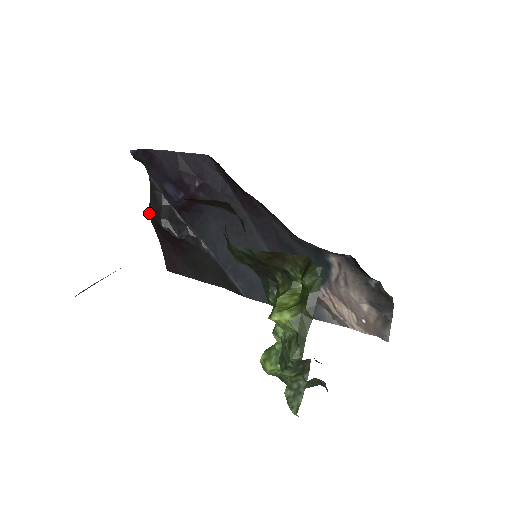
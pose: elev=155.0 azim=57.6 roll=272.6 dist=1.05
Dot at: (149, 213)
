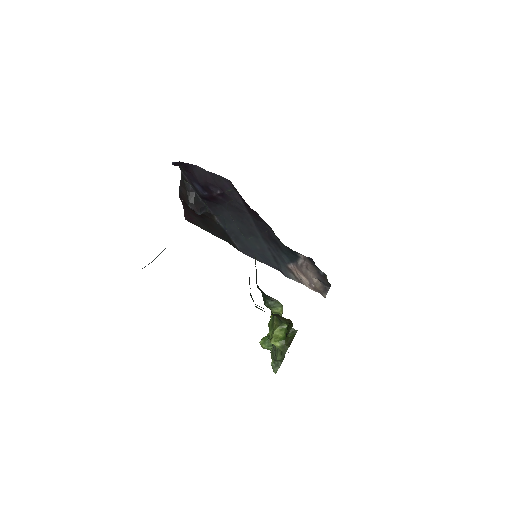
Dot at: (179, 192)
